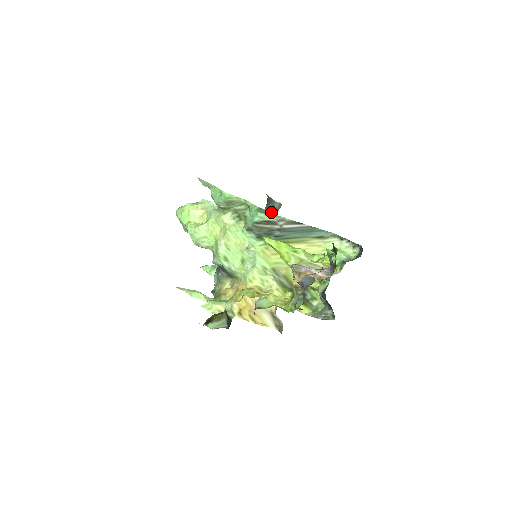
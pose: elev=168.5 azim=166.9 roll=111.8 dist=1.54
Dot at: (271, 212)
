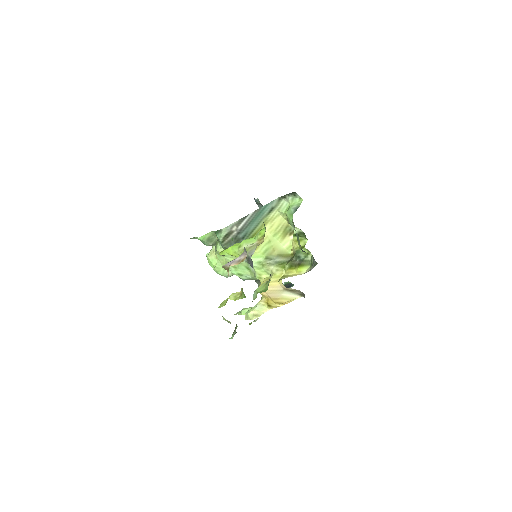
Dot at: occluded
